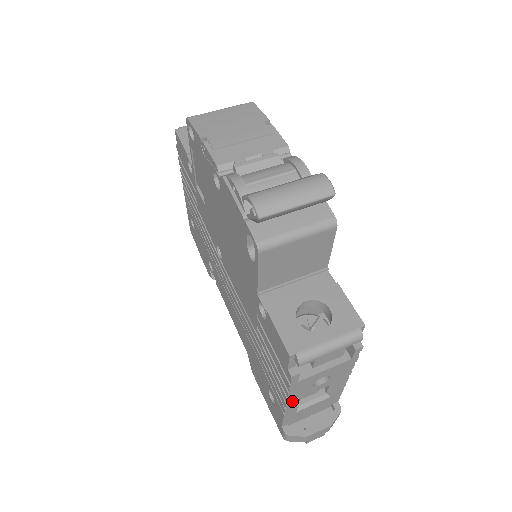
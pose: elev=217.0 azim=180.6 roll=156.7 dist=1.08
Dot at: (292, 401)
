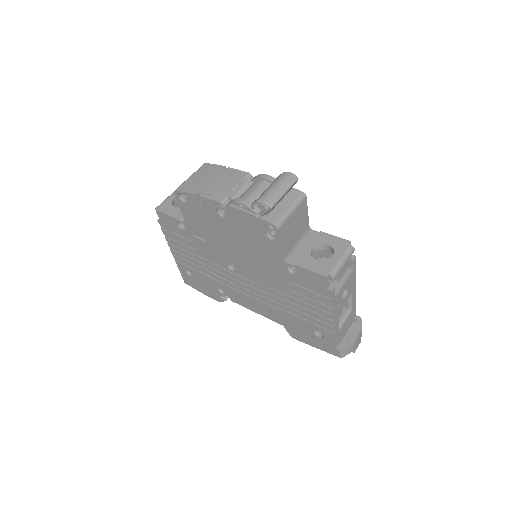
Dot at: (336, 318)
